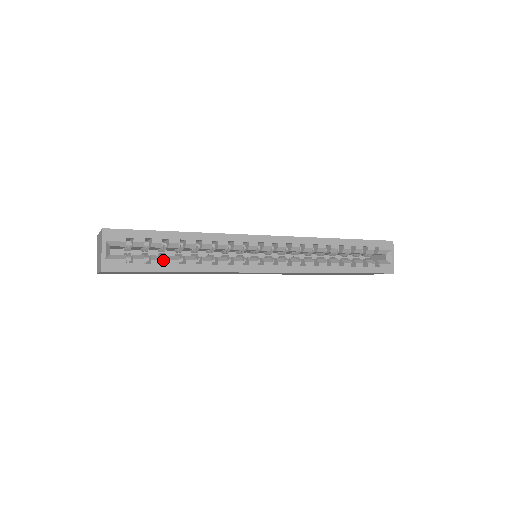
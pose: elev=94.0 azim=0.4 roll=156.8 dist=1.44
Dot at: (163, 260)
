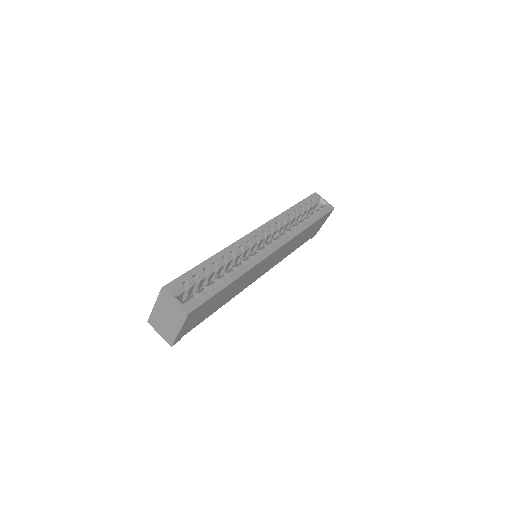
Dot at: occluded
